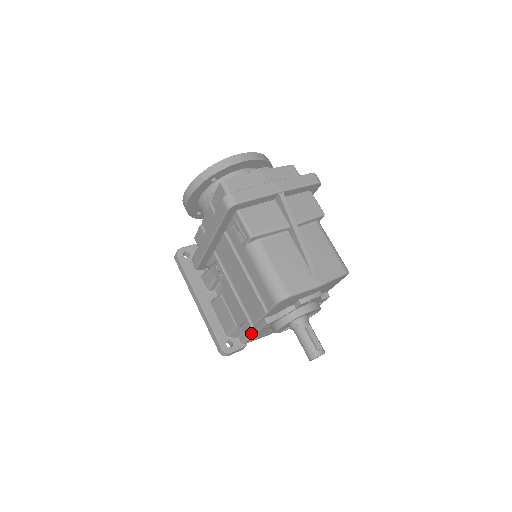
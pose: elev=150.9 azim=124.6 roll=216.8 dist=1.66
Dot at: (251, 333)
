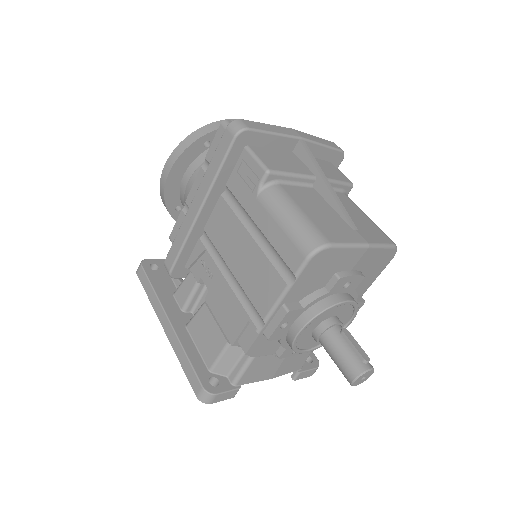
Dot at: (252, 354)
